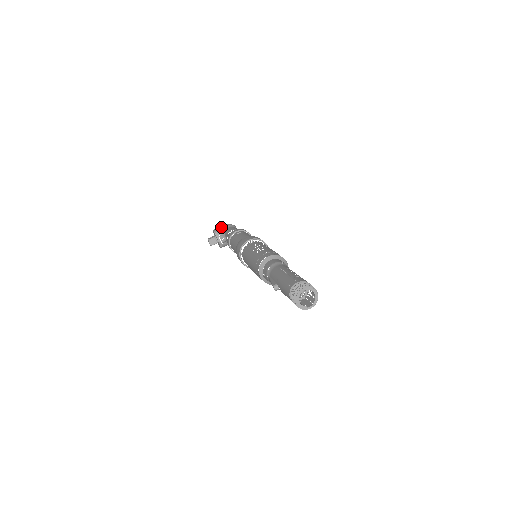
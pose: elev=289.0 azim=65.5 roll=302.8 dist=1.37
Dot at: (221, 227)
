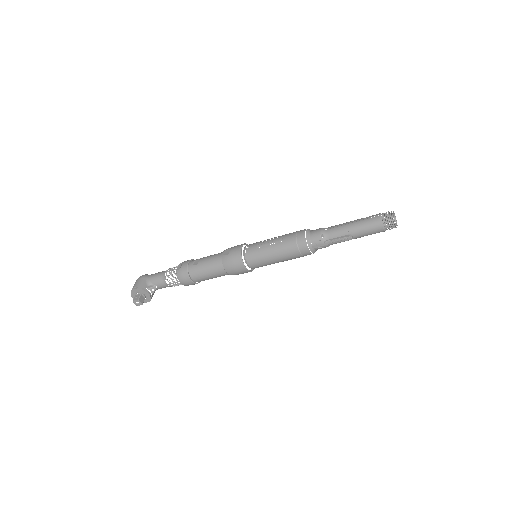
Dot at: (140, 281)
